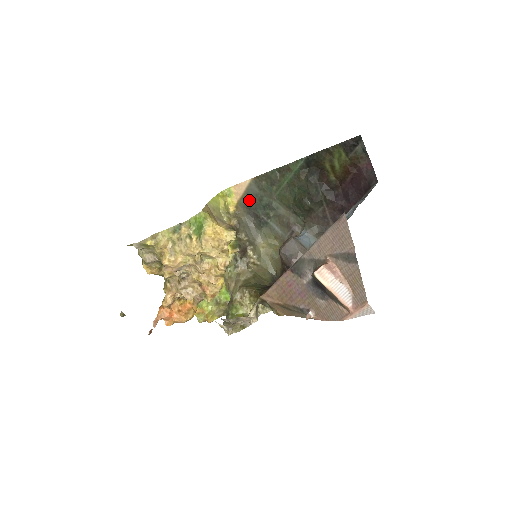
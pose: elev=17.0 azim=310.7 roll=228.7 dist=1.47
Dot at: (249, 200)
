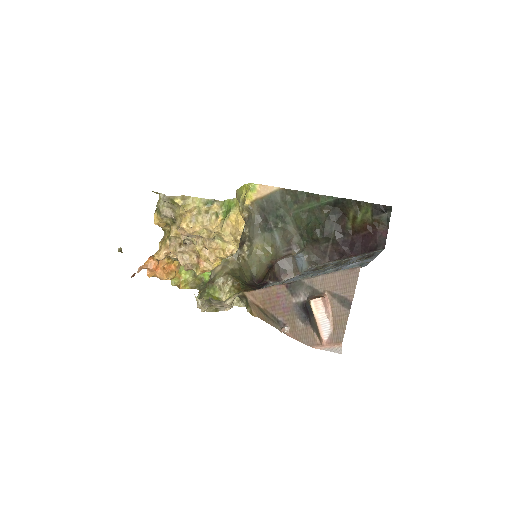
Dot at: (267, 203)
